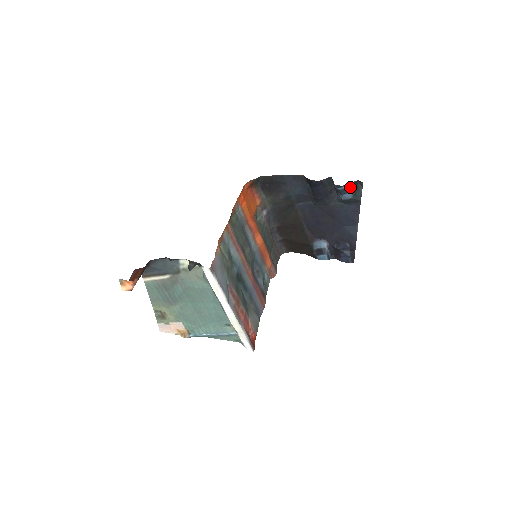
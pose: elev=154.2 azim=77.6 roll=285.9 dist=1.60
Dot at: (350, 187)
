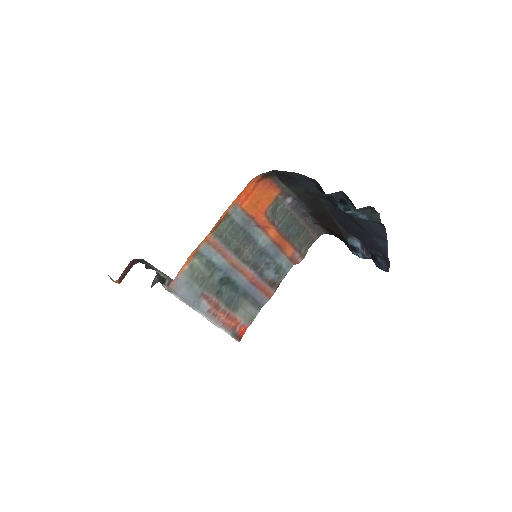
Dot at: (358, 212)
